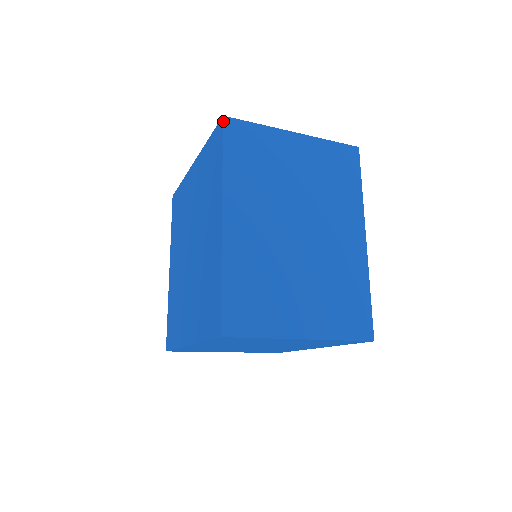
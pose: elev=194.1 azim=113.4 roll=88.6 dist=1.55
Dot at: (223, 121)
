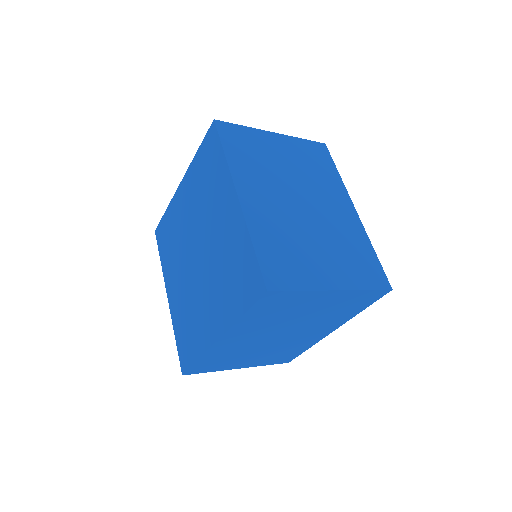
Dot at: (215, 123)
